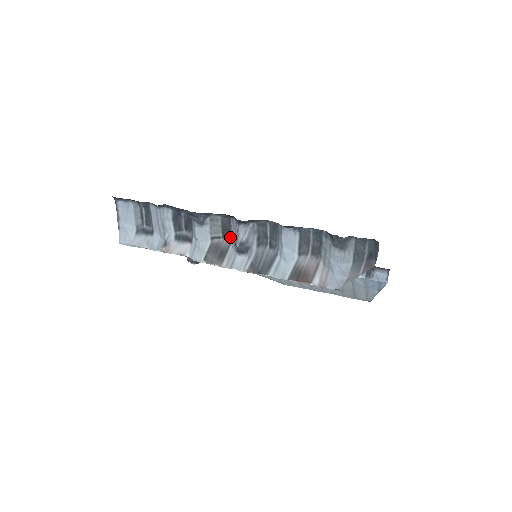
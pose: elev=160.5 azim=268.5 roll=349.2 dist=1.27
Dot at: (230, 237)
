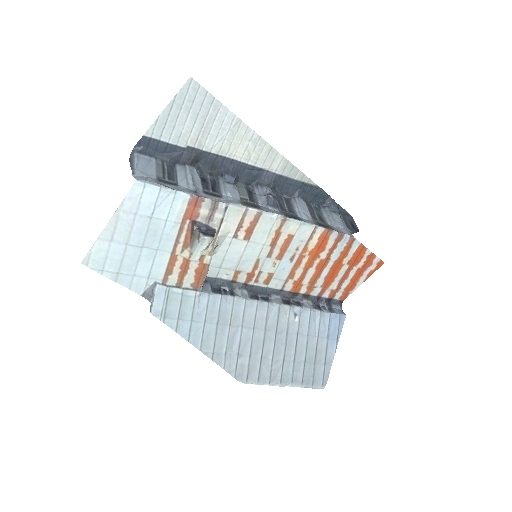
Dot at: (256, 201)
